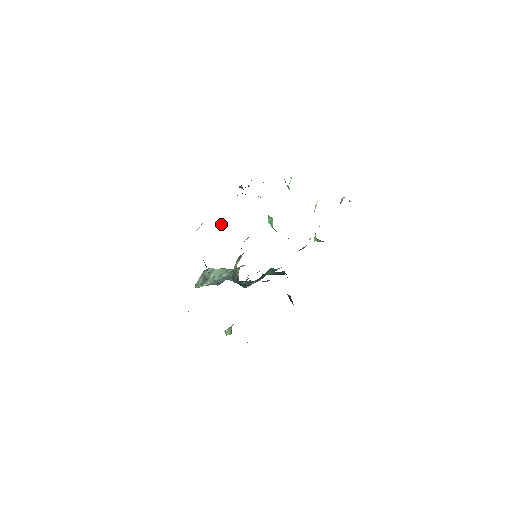
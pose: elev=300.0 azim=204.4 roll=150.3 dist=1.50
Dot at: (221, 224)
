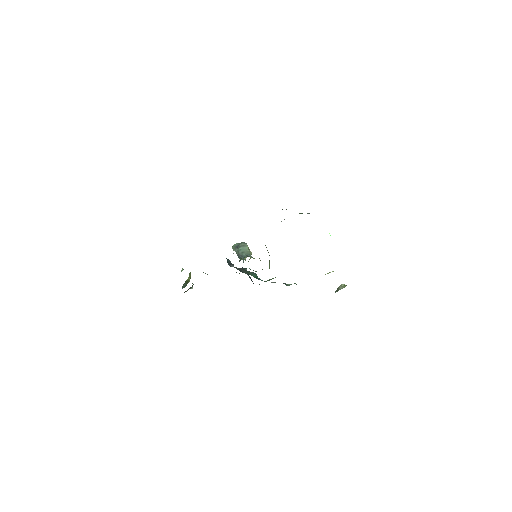
Dot at: occluded
